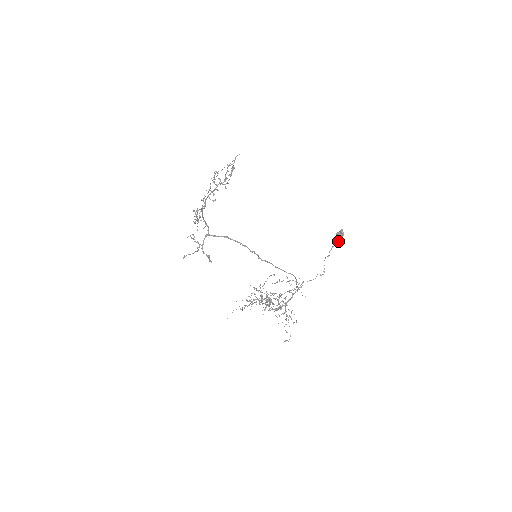
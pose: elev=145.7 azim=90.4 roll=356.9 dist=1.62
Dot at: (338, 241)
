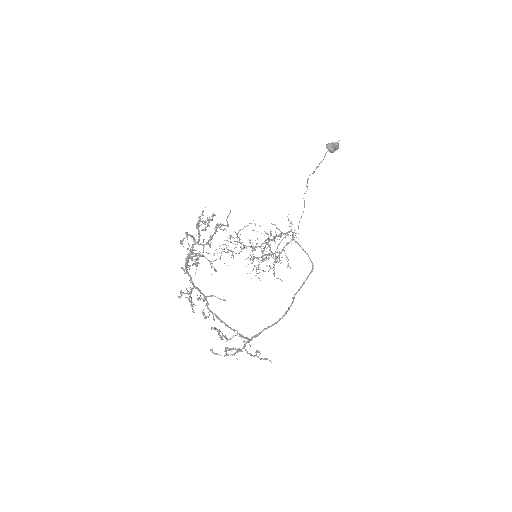
Dot at: occluded
